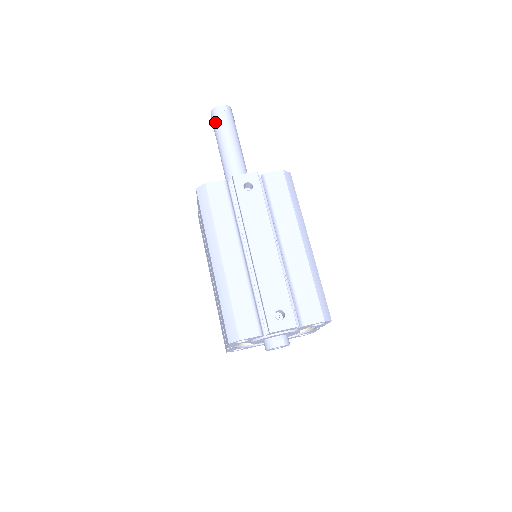
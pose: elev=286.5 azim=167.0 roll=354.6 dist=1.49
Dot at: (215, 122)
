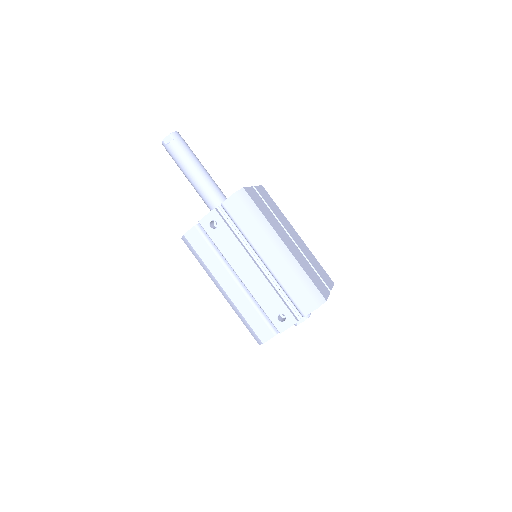
Dot at: (170, 155)
